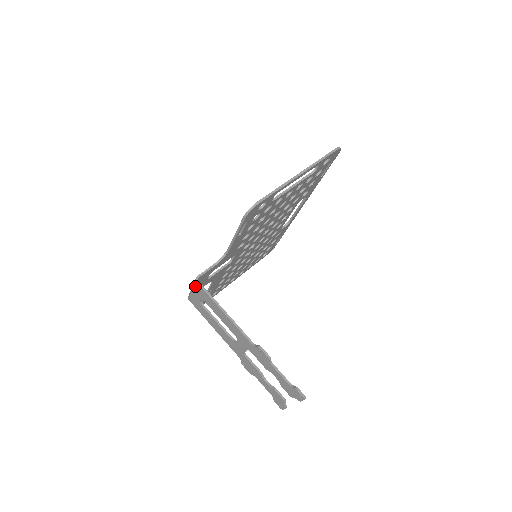
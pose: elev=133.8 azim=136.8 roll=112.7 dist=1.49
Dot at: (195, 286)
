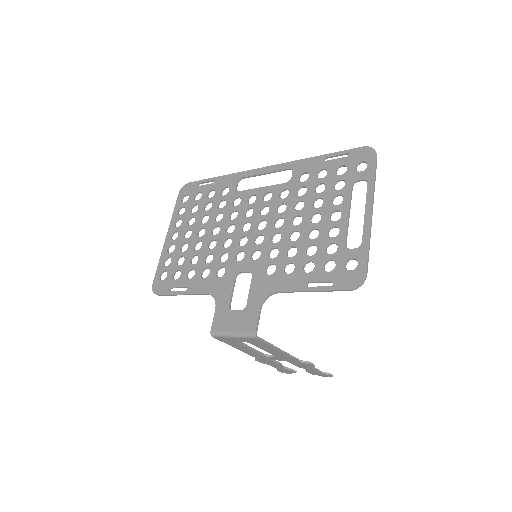
Dot at: (248, 339)
